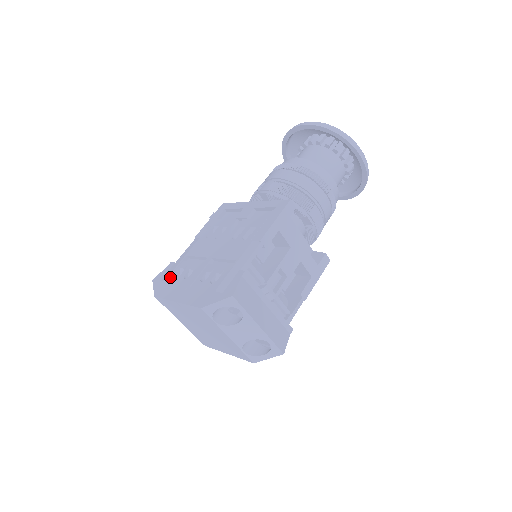
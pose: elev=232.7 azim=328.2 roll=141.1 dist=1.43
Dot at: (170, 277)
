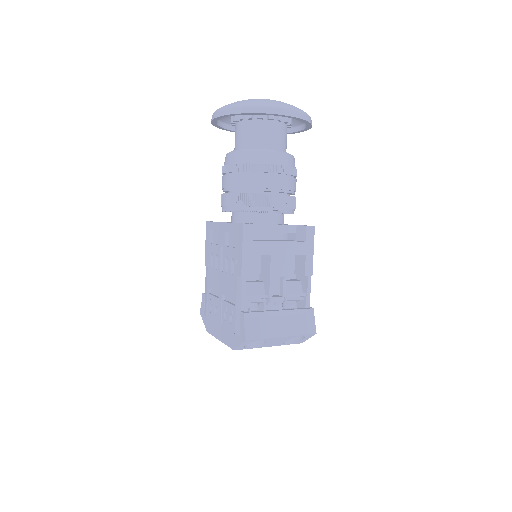
Dot at: (207, 312)
